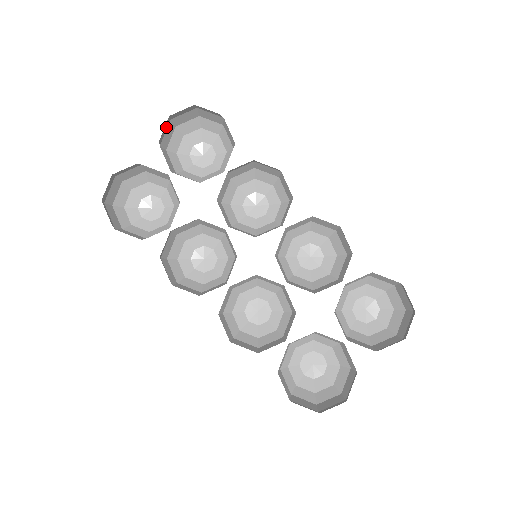
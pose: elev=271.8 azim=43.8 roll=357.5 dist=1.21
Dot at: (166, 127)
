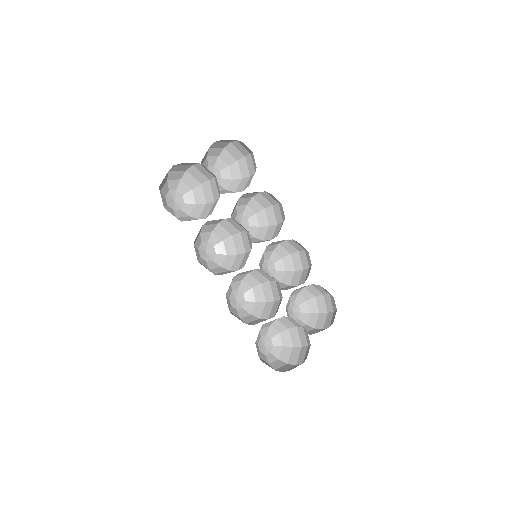
Dot at: occluded
